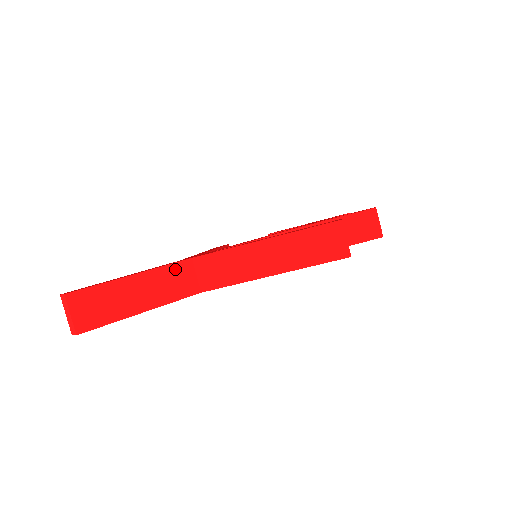
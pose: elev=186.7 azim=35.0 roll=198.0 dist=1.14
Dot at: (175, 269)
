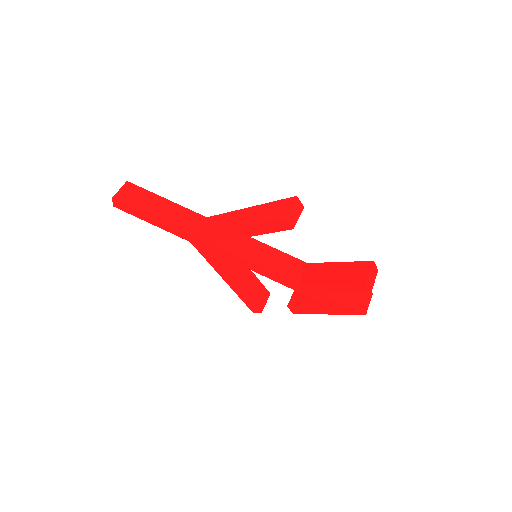
Dot at: (191, 214)
